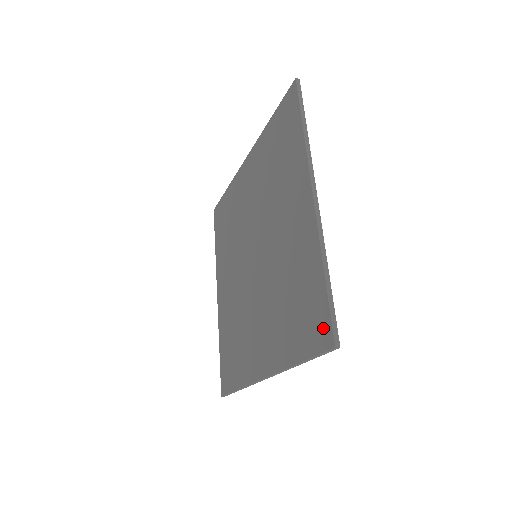
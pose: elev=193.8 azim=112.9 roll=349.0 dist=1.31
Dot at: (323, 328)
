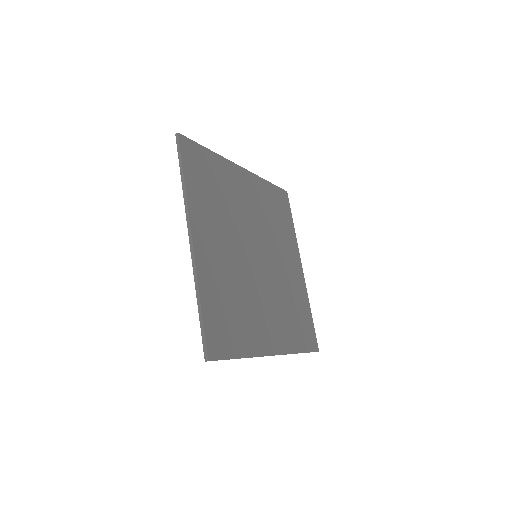
Dot at: (210, 344)
